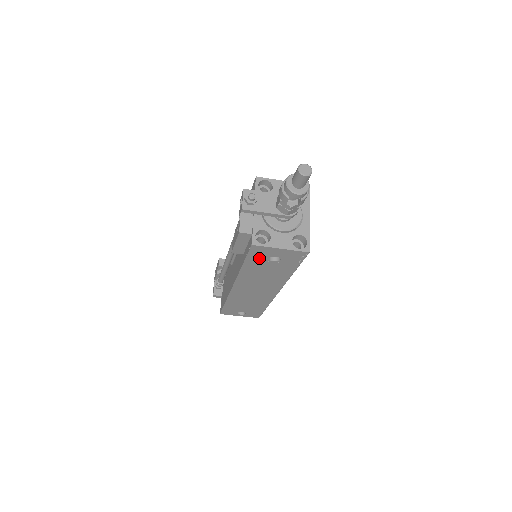
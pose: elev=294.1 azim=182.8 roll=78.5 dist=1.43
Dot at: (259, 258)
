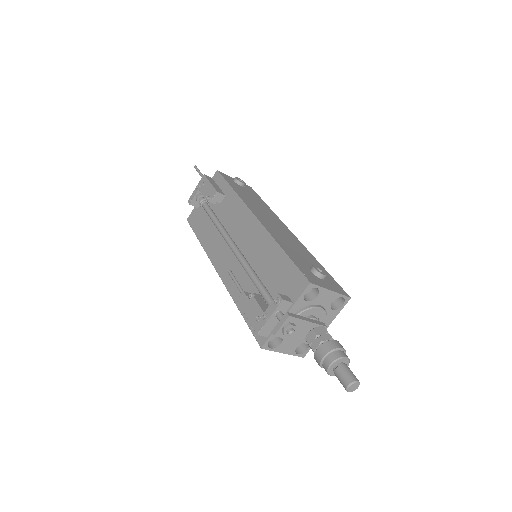
Dot at: occluded
